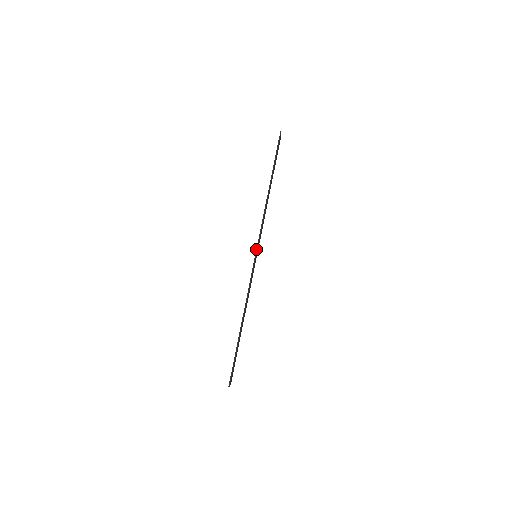
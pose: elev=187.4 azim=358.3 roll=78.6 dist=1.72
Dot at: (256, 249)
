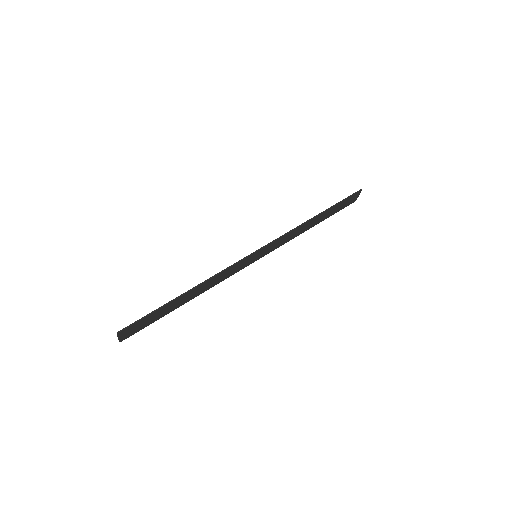
Dot at: occluded
